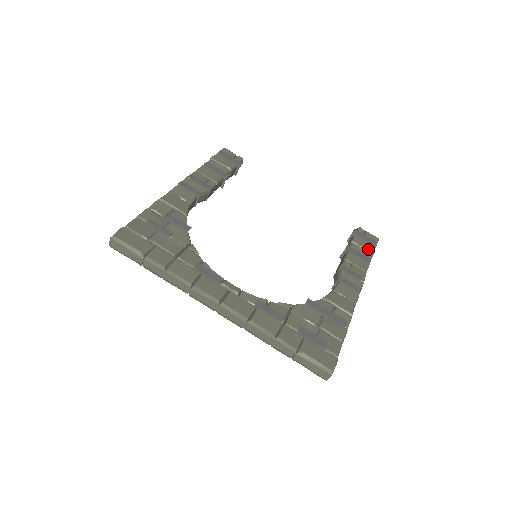
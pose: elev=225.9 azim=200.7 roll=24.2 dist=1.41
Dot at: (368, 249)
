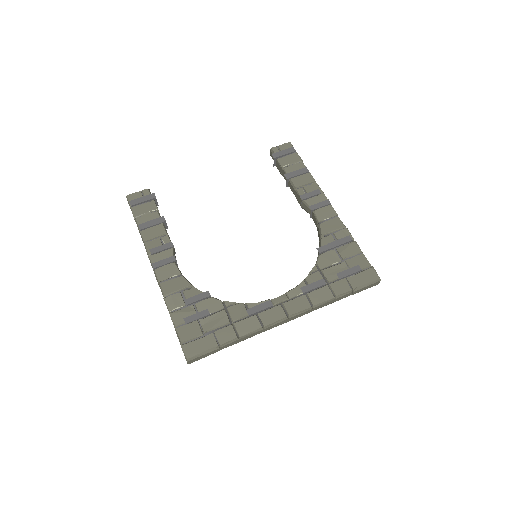
Dot at: (296, 161)
